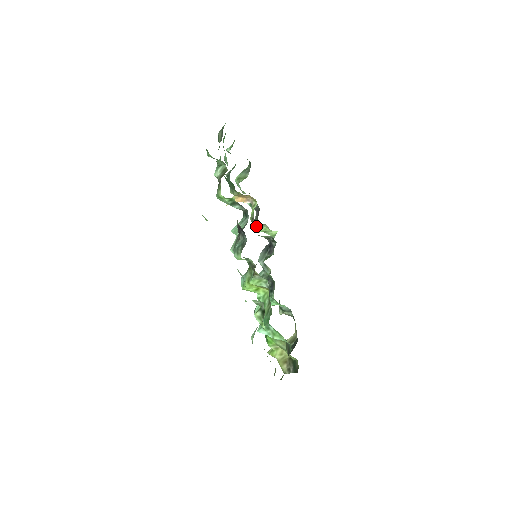
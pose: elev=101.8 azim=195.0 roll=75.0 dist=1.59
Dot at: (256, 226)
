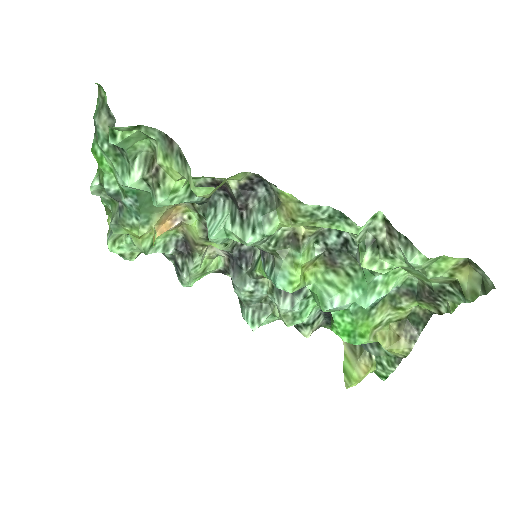
Dot at: (195, 263)
